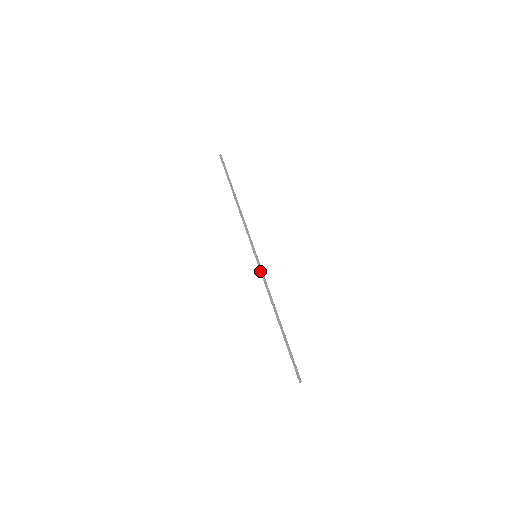
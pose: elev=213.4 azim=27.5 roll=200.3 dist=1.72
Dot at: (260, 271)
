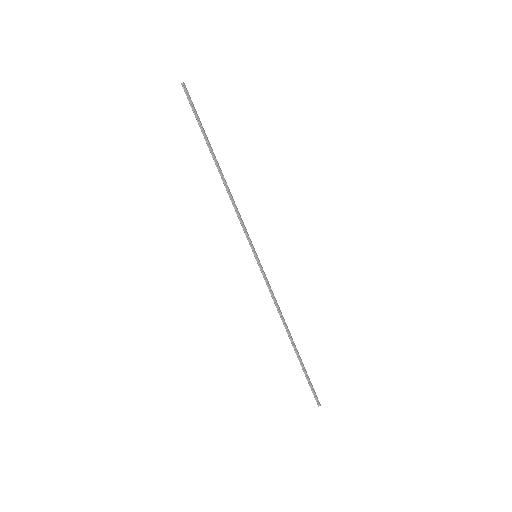
Dot at: (264, 277)
